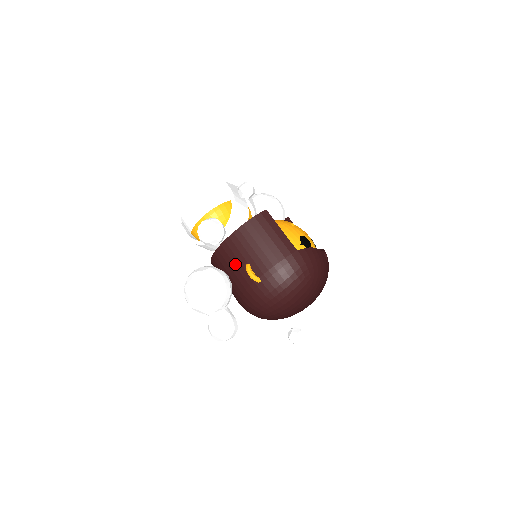
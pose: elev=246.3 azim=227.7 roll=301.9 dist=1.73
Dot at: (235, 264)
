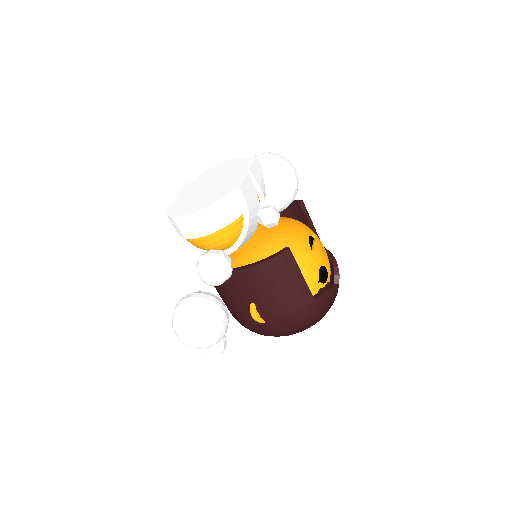
Dot at: (237, 297)
